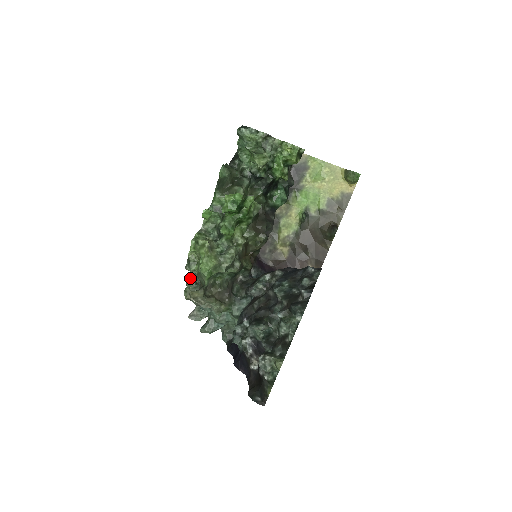
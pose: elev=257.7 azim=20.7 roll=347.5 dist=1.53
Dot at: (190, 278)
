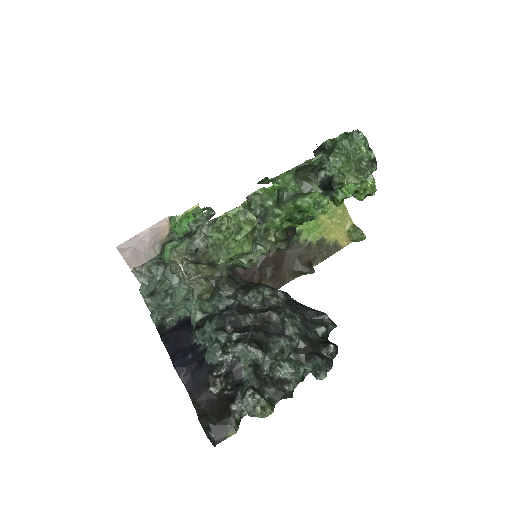
Dot at: (193, 239)
